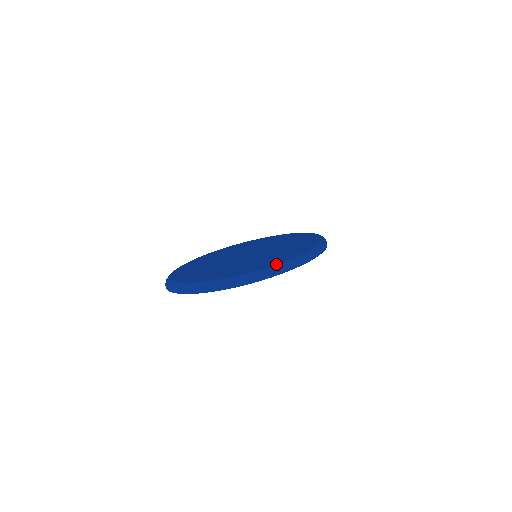
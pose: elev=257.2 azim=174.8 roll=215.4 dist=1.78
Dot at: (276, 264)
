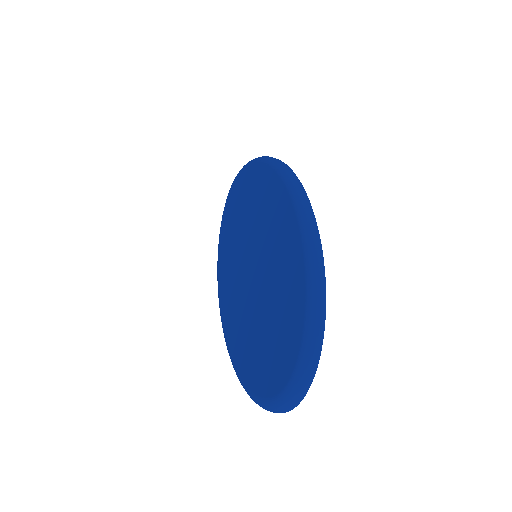
Dot at: (298, 227)
